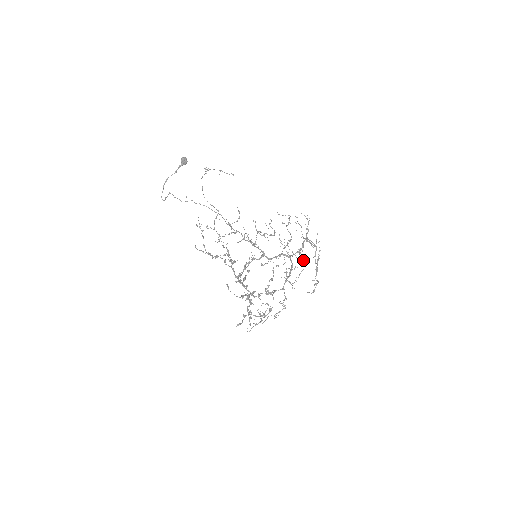
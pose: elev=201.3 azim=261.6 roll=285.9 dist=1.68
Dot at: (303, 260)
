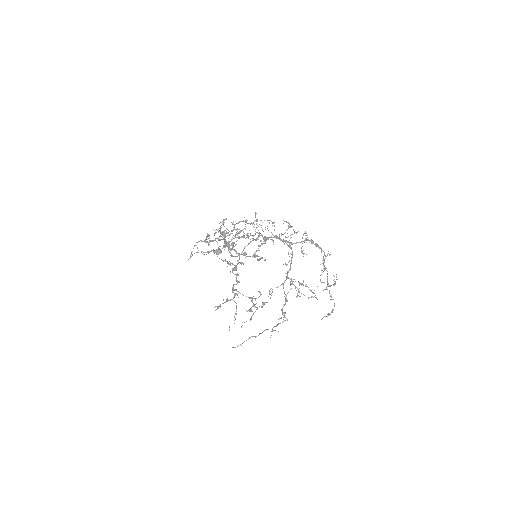
Dot at: occluded
